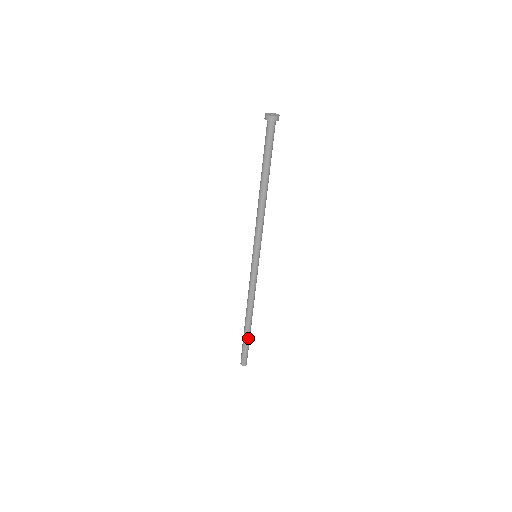
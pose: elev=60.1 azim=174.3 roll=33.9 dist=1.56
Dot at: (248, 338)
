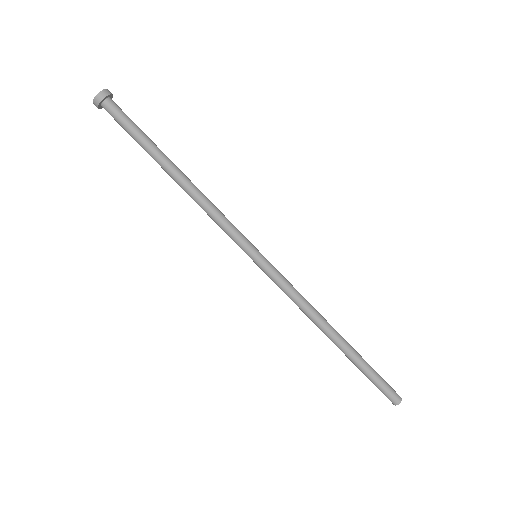
Dot at: (361, 363)
